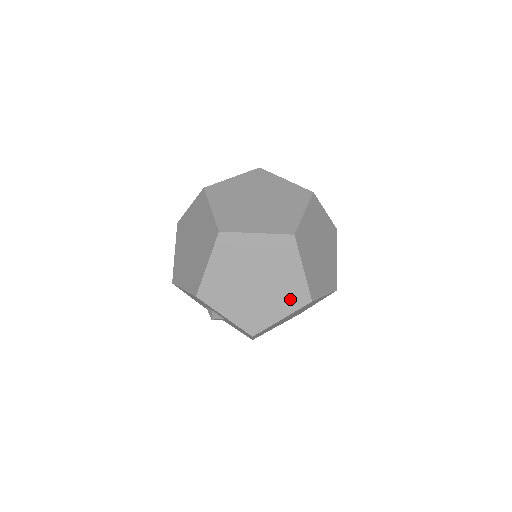
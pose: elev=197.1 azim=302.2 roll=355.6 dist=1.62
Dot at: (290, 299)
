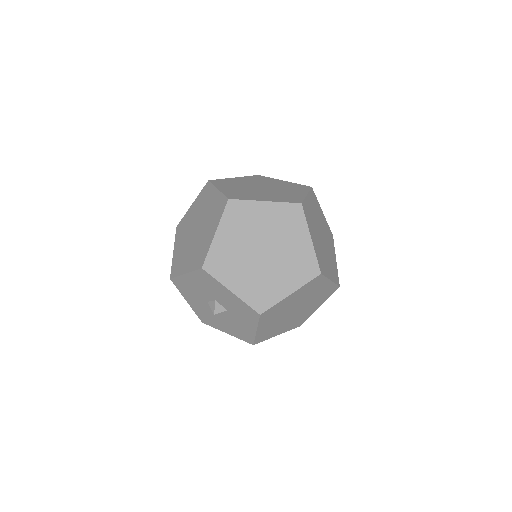
Dot at: (216, 215)
